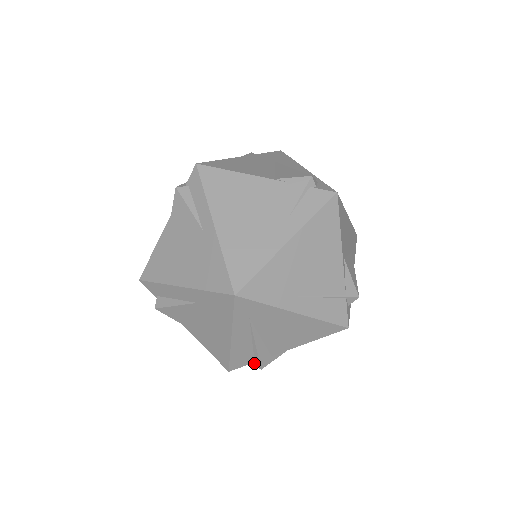
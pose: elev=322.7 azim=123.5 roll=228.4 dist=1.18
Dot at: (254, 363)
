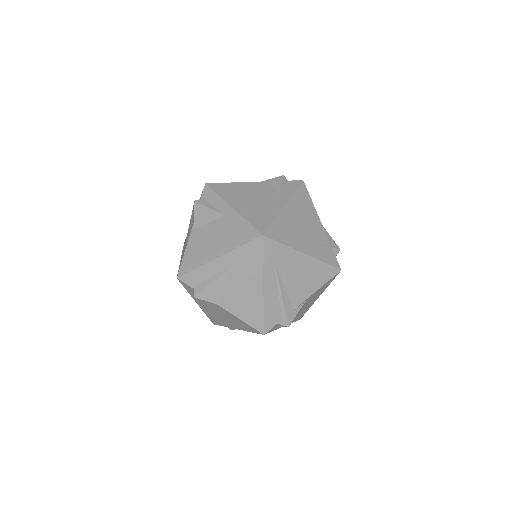
Dot at: (282, 321)
